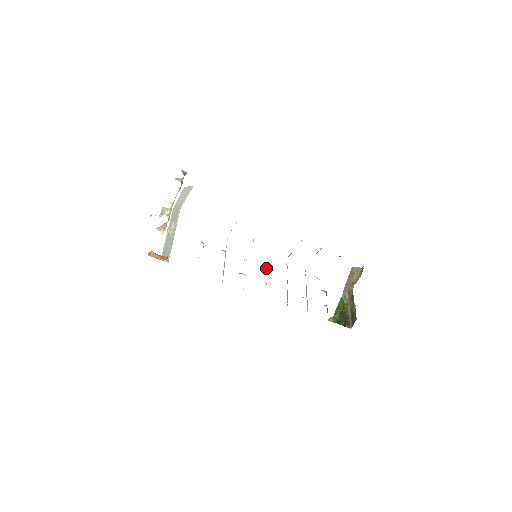
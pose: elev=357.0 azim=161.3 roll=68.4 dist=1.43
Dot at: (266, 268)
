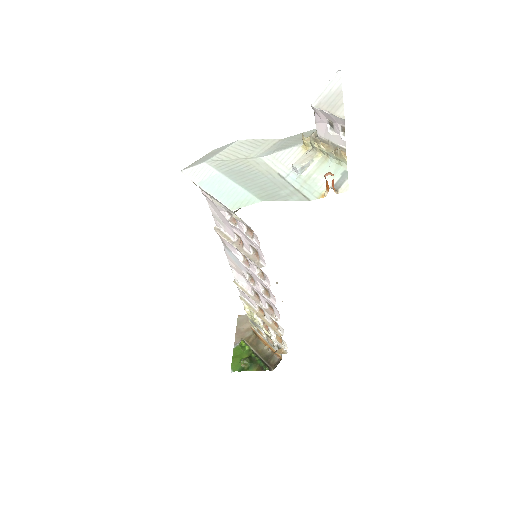
Dot at: (249, 276)
